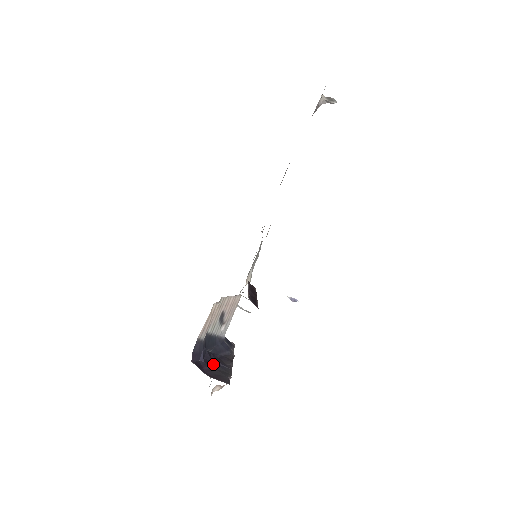
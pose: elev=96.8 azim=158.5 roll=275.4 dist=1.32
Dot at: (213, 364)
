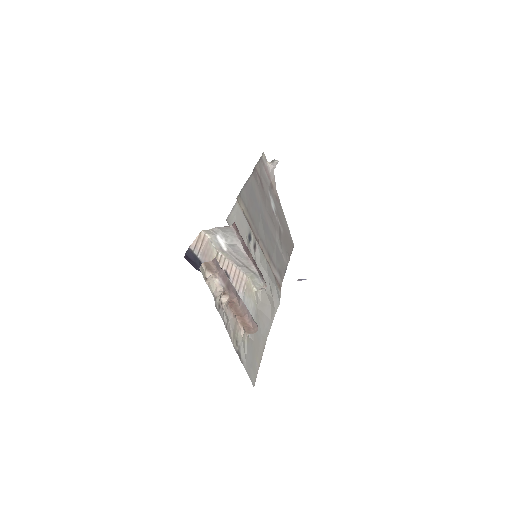
Dot at: occluded
